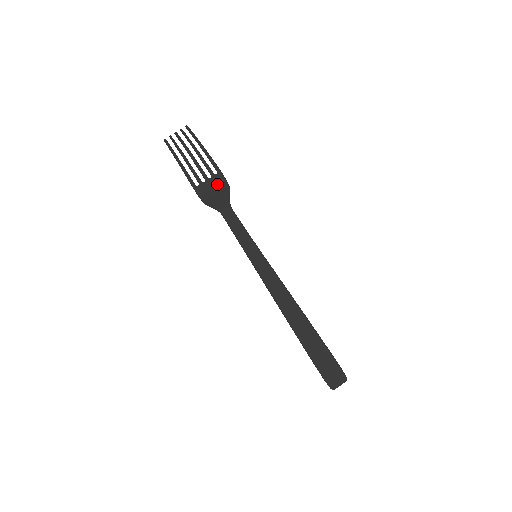
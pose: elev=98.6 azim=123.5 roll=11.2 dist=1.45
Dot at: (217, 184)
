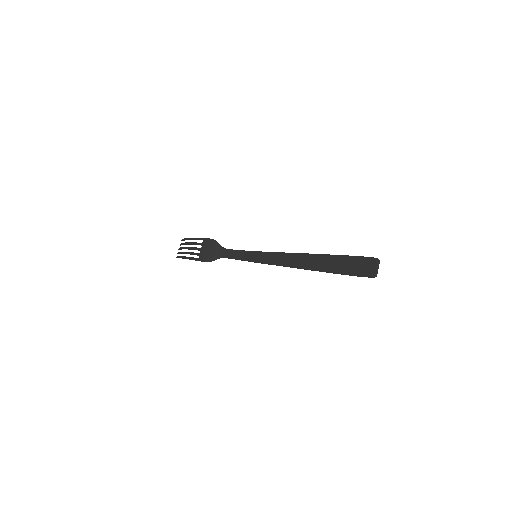
Dot at: (207, 246)
